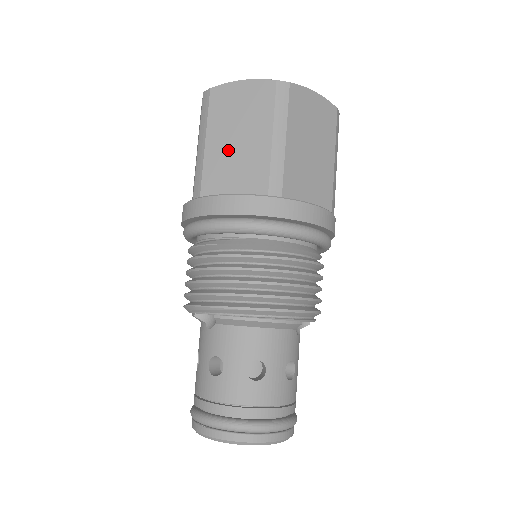
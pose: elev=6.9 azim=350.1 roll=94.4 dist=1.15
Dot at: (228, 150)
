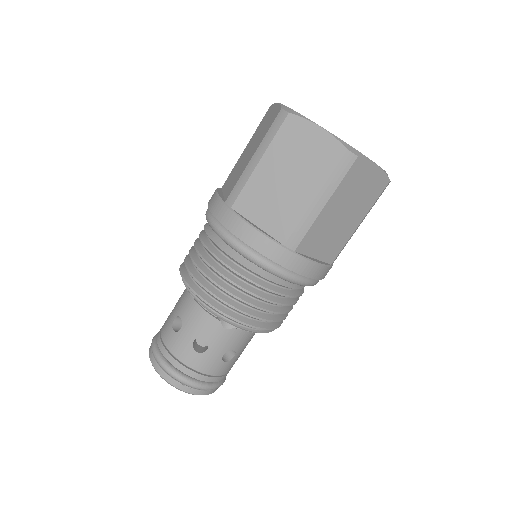
Dot at: (243, 158)
